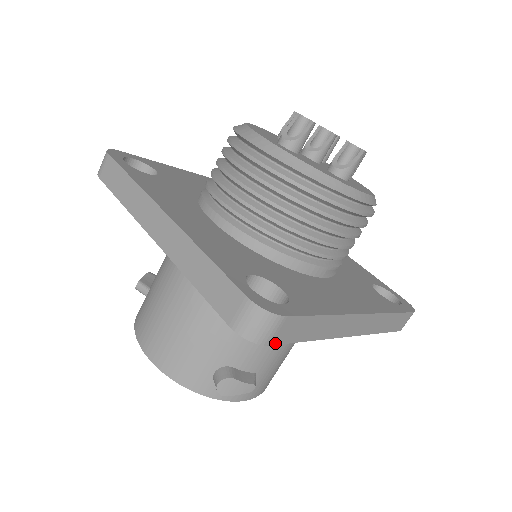
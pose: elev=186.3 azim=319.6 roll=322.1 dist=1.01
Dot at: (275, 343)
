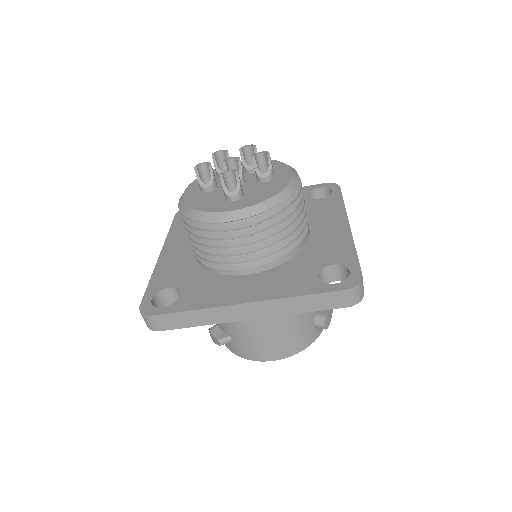
Dot at: occluded
